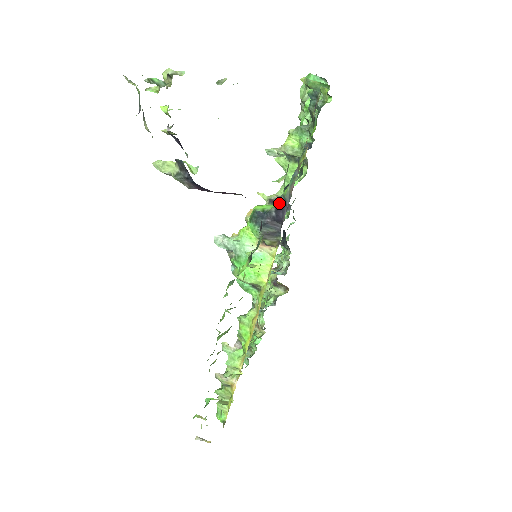
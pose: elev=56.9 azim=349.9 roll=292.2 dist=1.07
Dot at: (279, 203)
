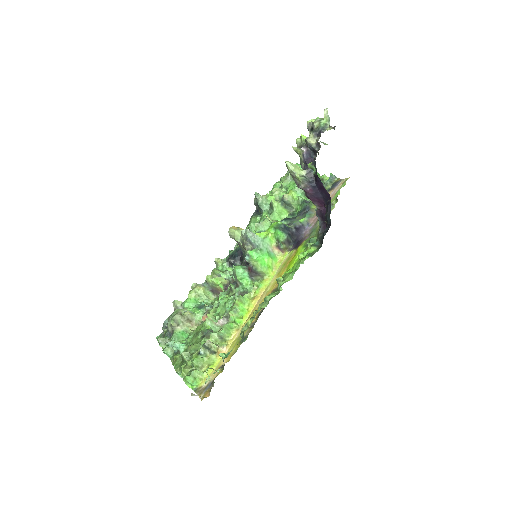
Dot at: (297, 225)
